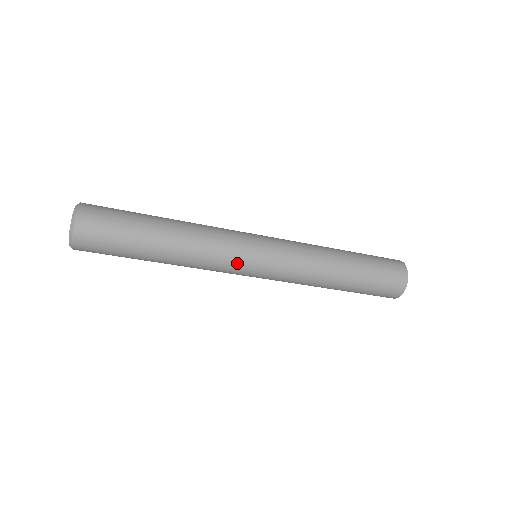
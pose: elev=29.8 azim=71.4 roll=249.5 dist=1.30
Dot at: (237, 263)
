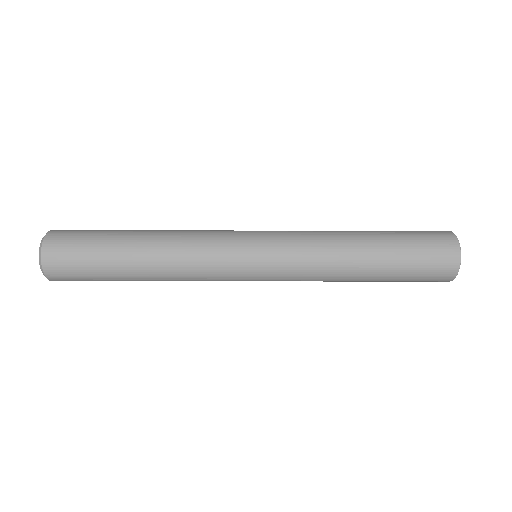
Dot at: (228, 274)
